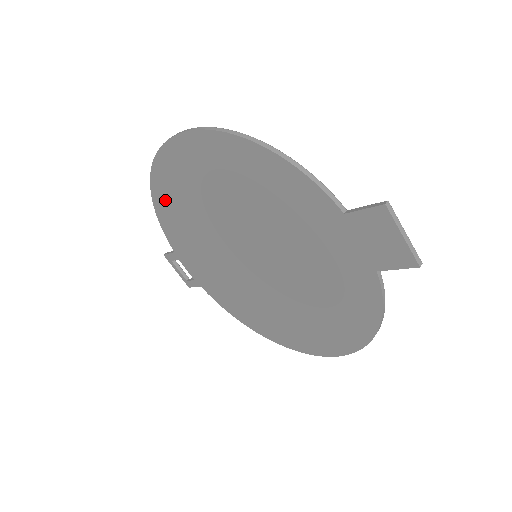
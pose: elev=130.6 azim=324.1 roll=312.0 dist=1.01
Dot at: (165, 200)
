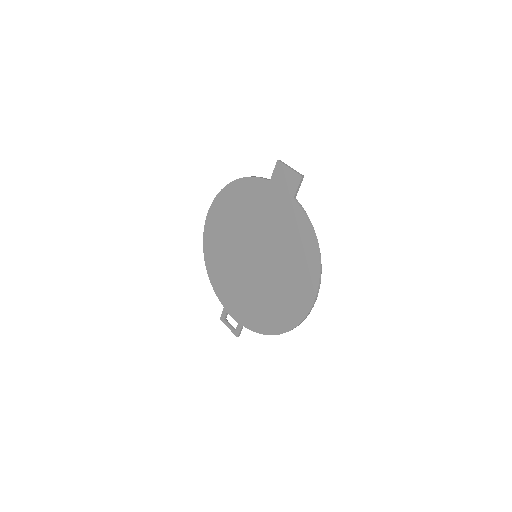
Dot at: (212, 263)
